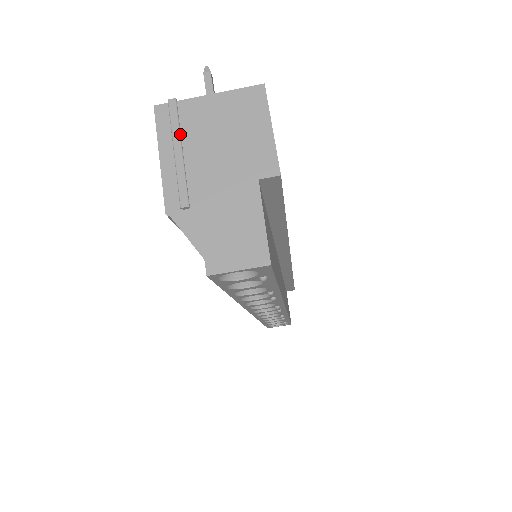
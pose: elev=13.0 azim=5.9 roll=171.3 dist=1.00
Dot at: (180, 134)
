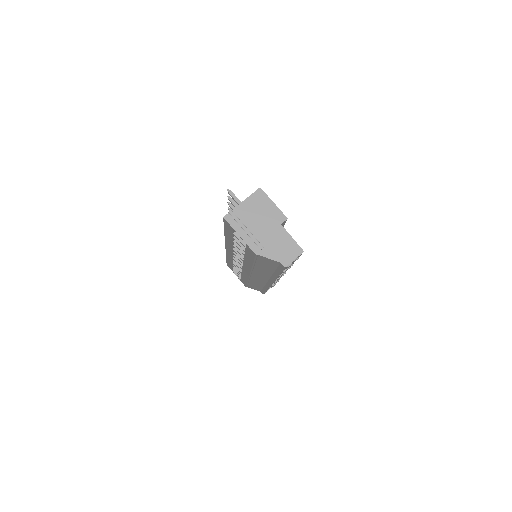
Dot at: (242, 223)
